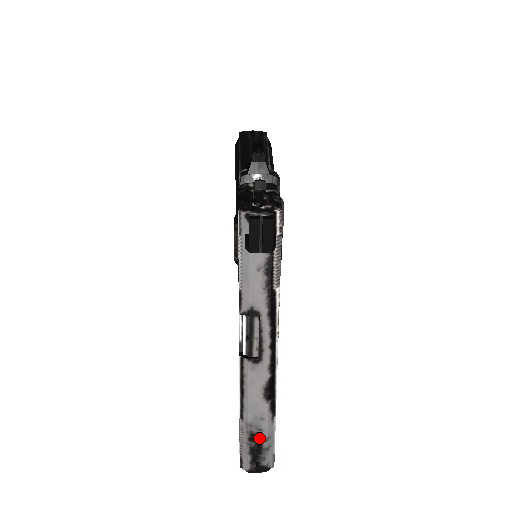
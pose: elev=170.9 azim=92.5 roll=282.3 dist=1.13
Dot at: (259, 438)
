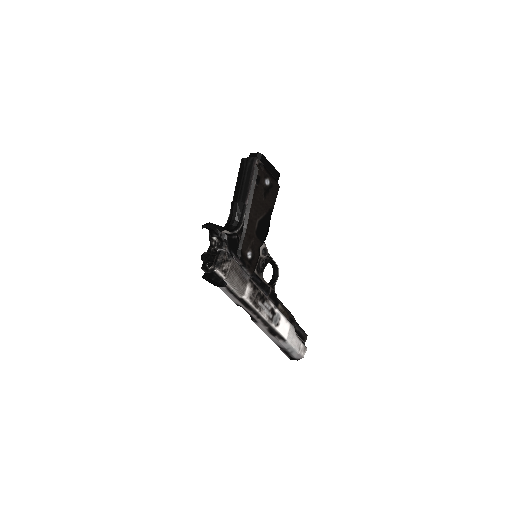
Dot at: (283, 348)
